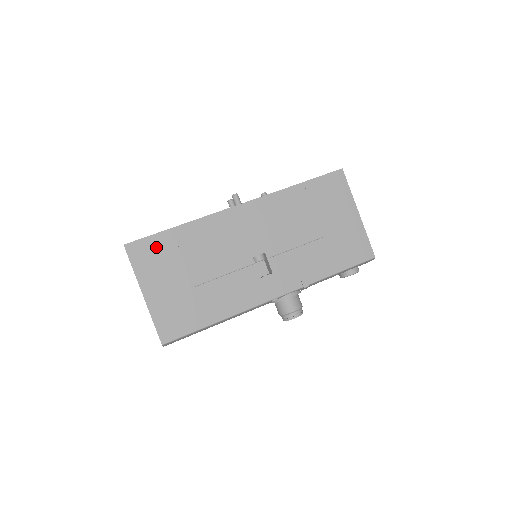
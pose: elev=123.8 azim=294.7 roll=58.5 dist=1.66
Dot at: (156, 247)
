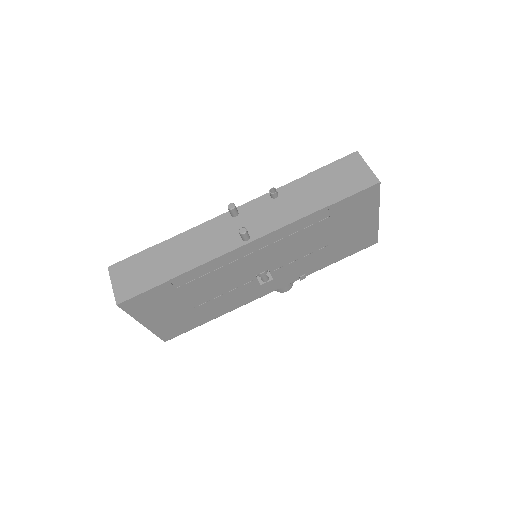
Dot at: (153, 297)
